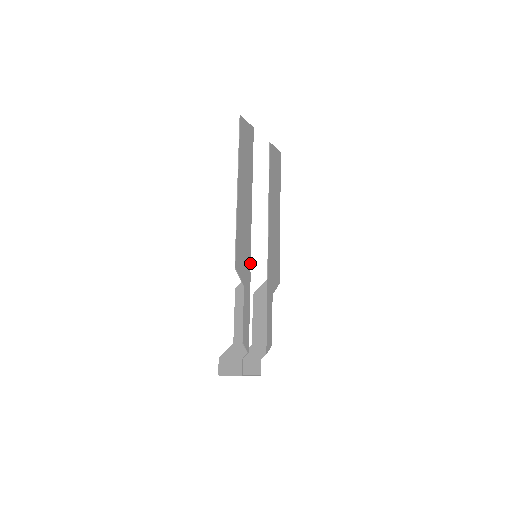
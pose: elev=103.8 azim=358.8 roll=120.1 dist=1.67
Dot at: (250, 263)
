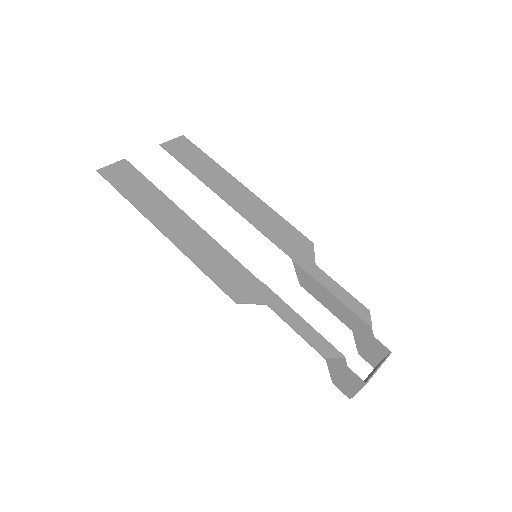
Dot at: (252, 274)
